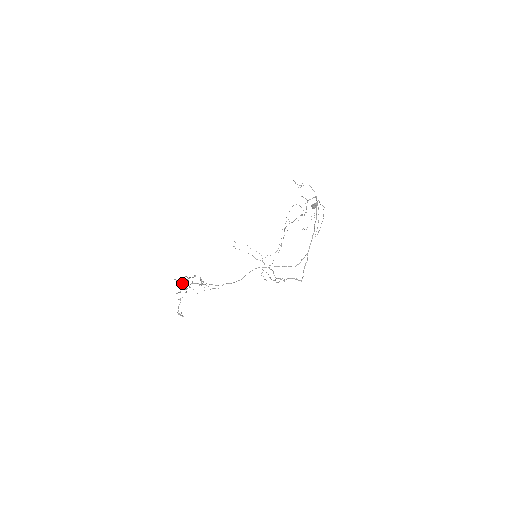
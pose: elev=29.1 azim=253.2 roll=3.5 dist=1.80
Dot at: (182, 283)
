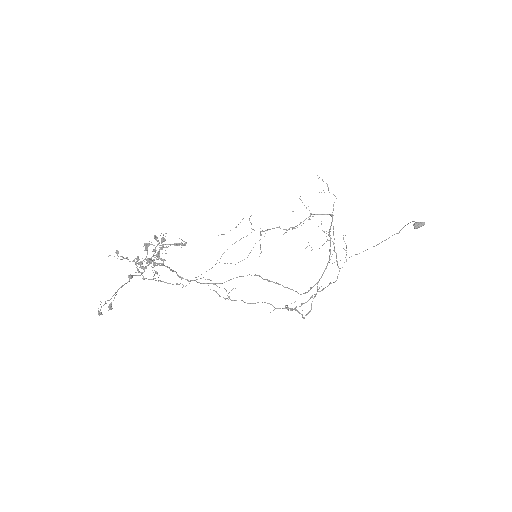
Dot at: (162, 247)
